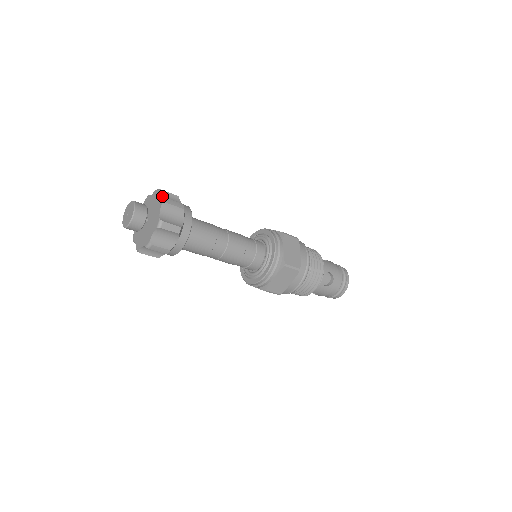
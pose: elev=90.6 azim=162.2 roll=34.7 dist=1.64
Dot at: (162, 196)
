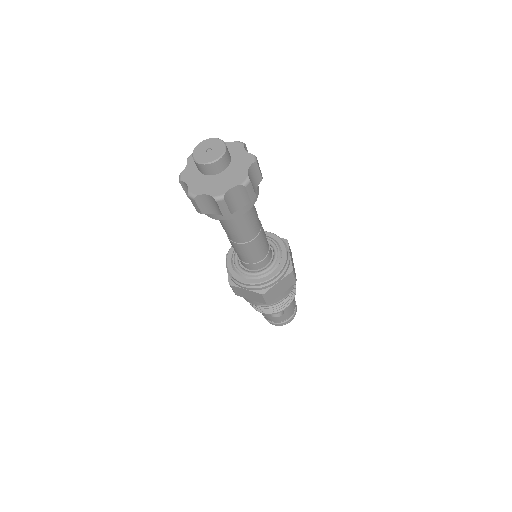
Dot at: (251, 170)
